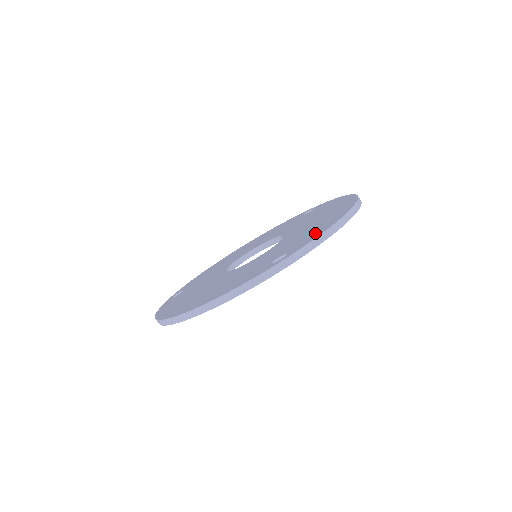
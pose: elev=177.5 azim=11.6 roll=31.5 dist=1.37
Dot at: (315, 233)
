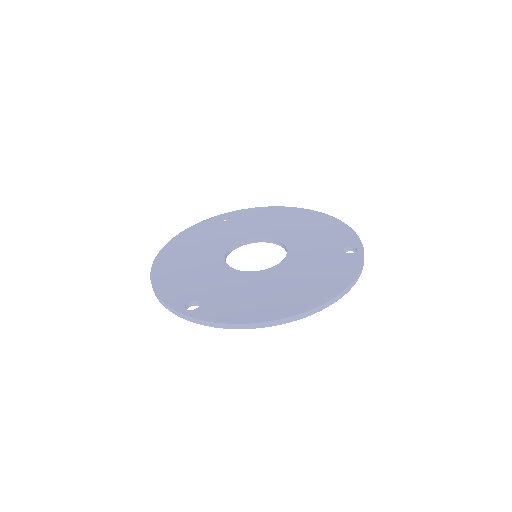
Dot at: (227, 312)
